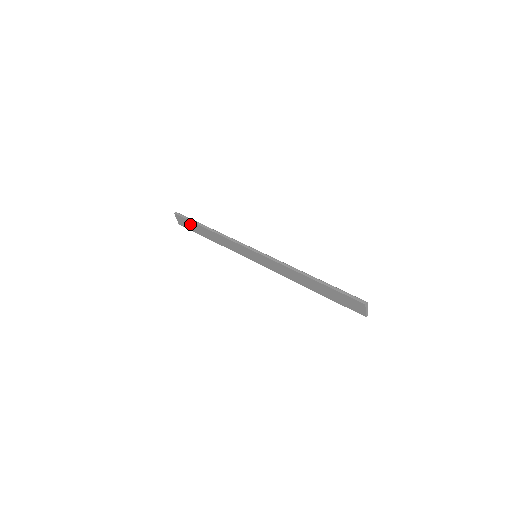
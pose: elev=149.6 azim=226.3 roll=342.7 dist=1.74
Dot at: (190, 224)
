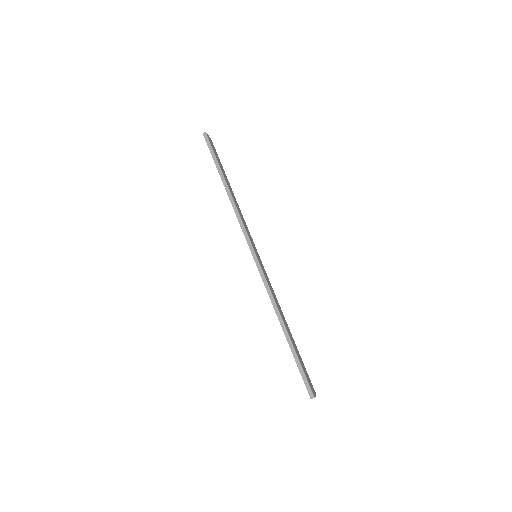
Dot at: occluded
